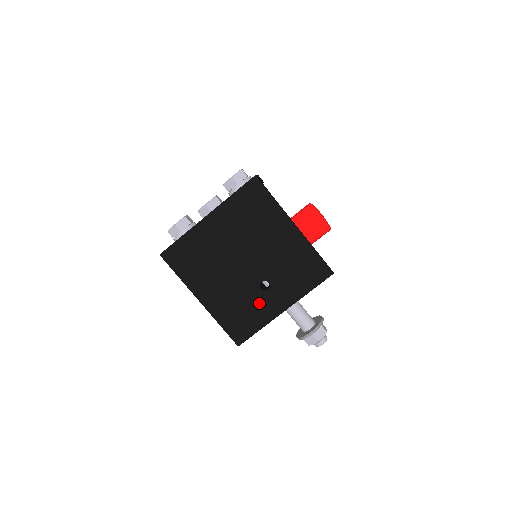
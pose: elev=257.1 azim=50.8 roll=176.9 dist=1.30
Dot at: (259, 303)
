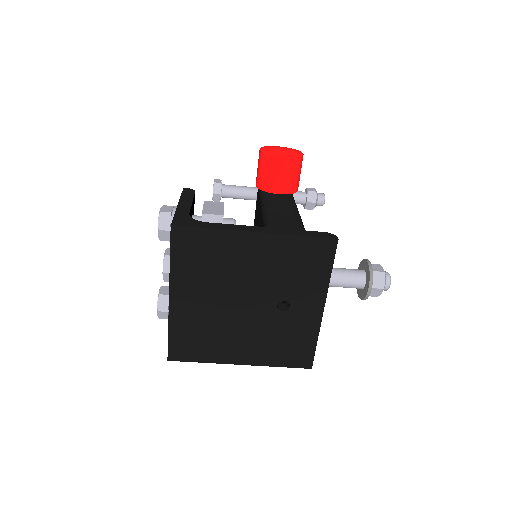
Dot at: (293, 323)
